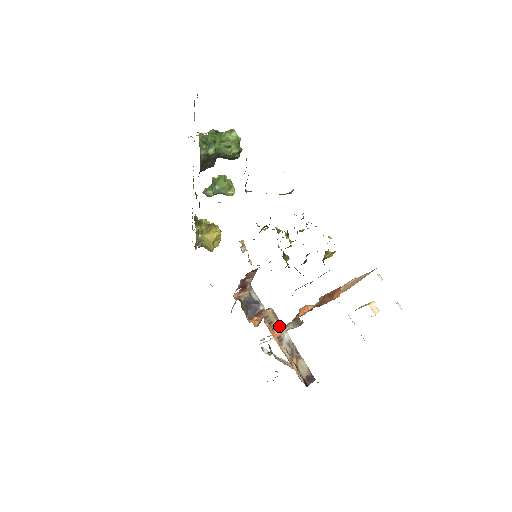
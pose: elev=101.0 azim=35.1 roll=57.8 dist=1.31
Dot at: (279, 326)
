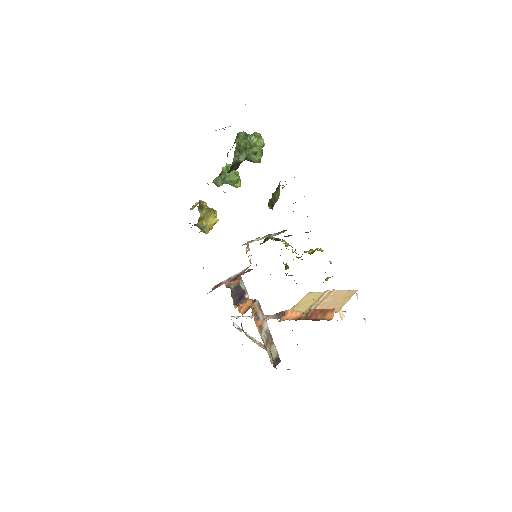
Dot at: (261, 316)
